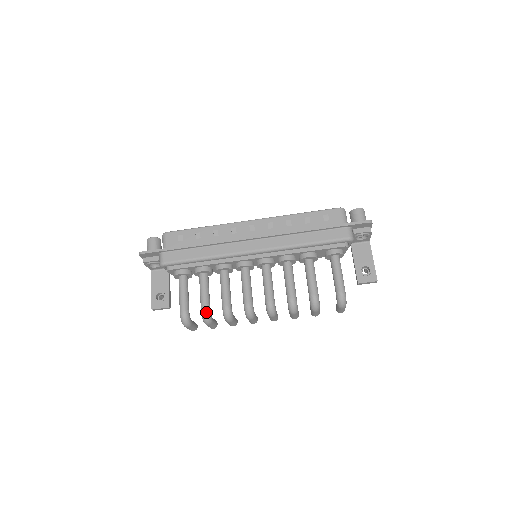
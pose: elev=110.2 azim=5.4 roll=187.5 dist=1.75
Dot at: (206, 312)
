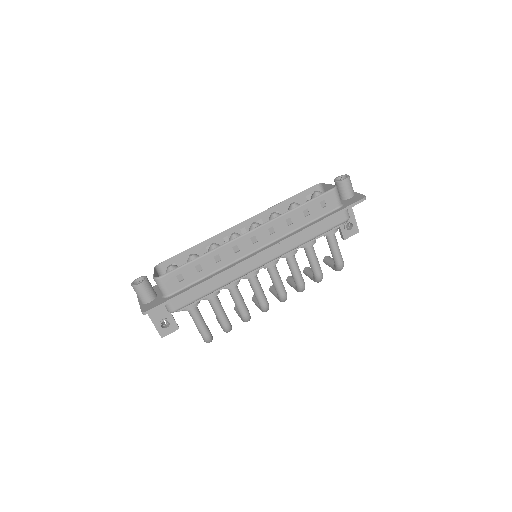
Dot at: (229, 328)
